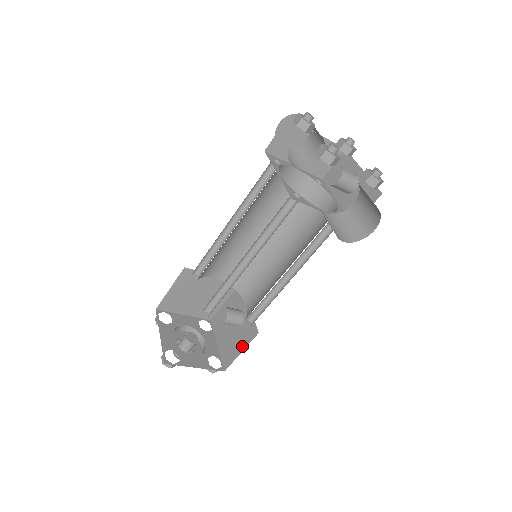
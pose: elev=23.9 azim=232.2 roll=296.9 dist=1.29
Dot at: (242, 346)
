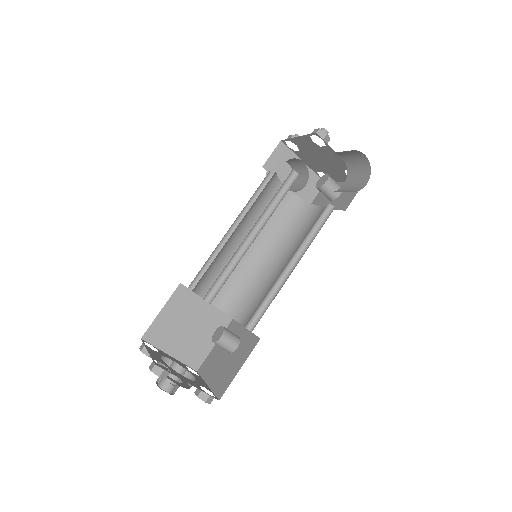
Dot at: (240, 363)
